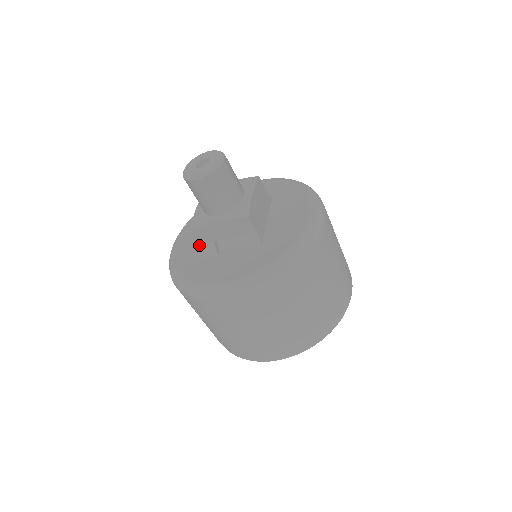
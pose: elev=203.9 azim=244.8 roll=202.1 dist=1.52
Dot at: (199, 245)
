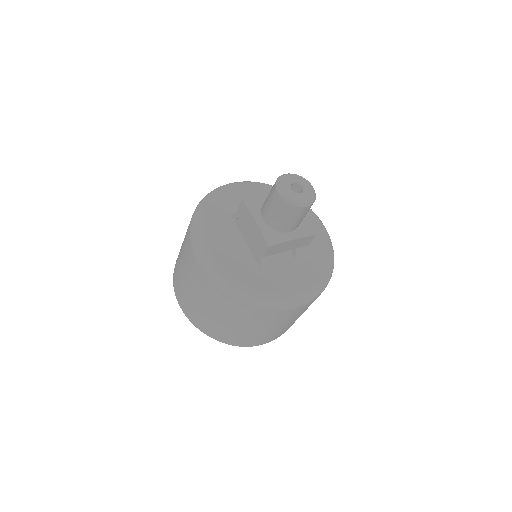
Dot at: (242, 255)
